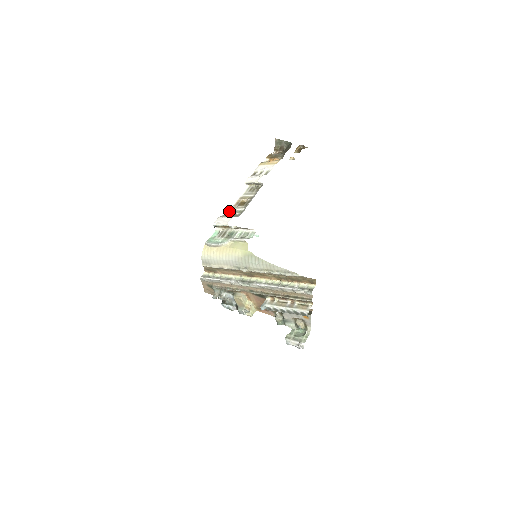
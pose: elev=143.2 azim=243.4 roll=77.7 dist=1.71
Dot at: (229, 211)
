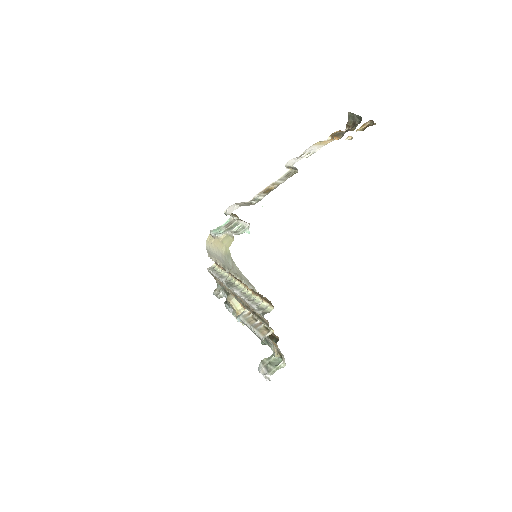
Dot at: (252, 198)
